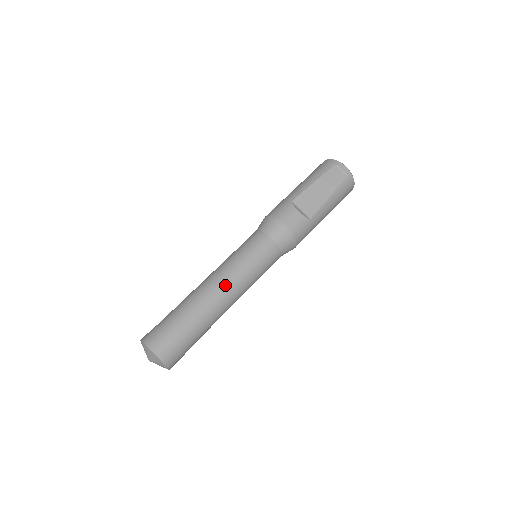
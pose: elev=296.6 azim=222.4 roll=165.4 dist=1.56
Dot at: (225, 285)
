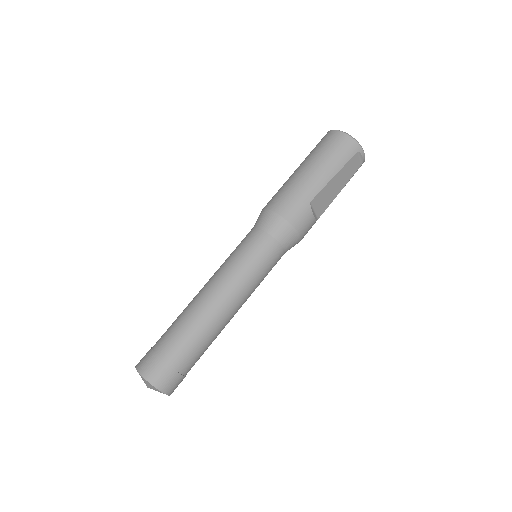
Dot at: (235, 309)
